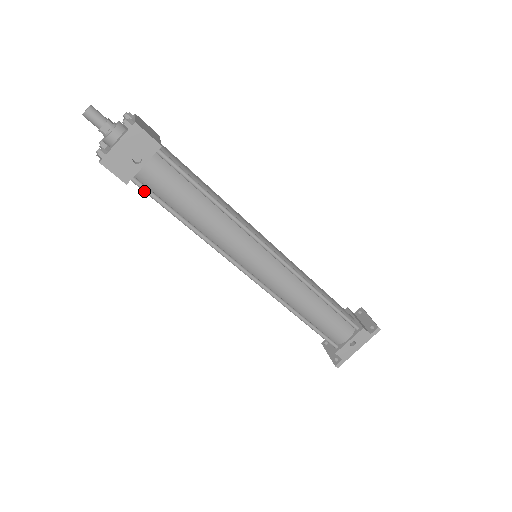
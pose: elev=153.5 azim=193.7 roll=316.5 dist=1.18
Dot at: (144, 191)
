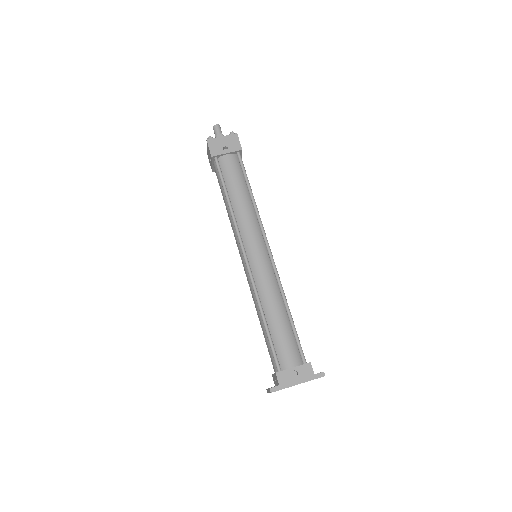
Dot at: (217, 167)
